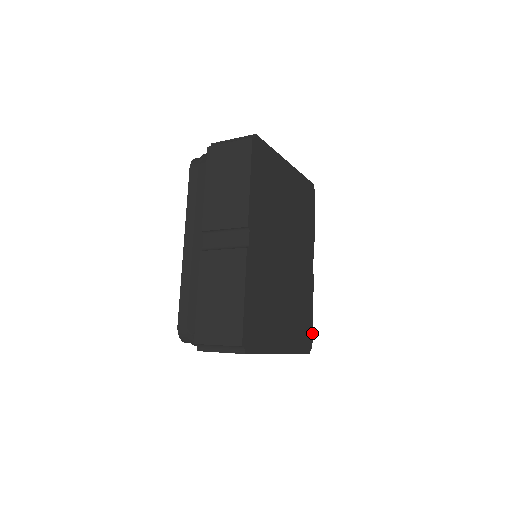
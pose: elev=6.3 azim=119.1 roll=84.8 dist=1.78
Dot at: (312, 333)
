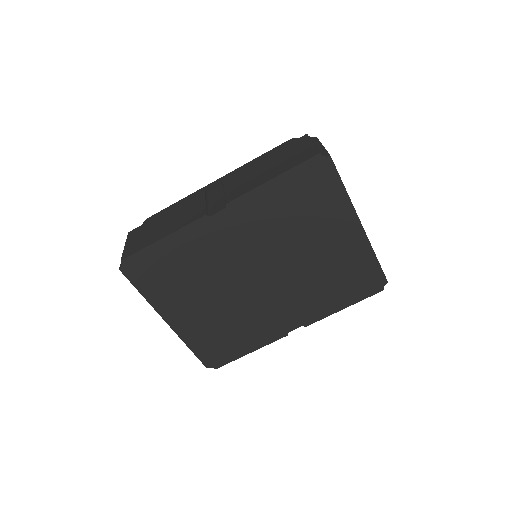
Dot at: (229, 362)
